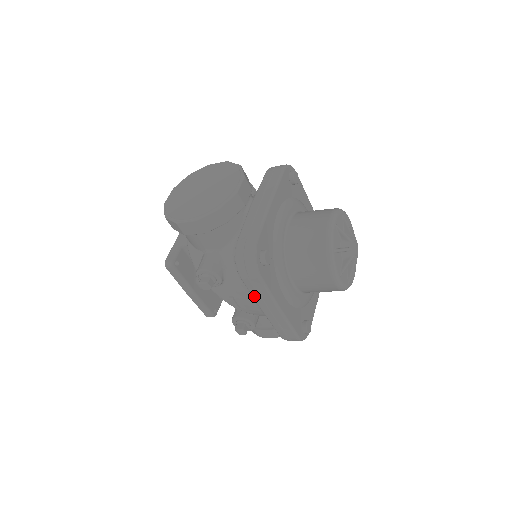
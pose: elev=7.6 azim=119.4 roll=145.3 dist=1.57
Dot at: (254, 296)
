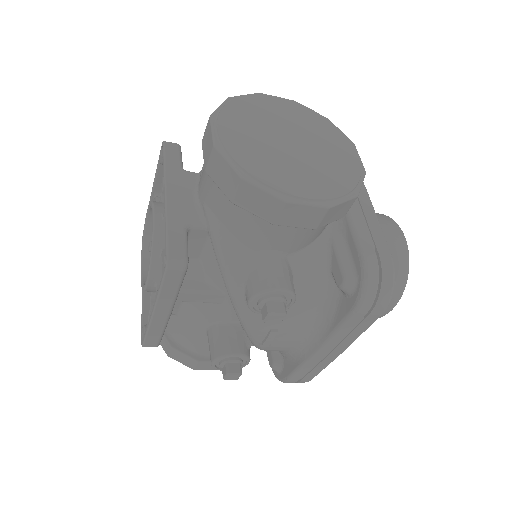
Dot at: (336, 335)
